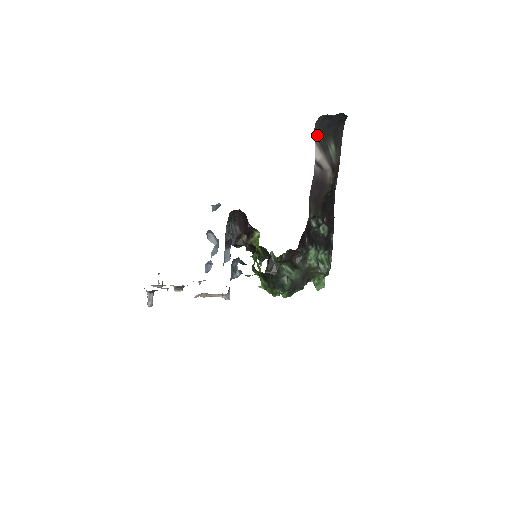
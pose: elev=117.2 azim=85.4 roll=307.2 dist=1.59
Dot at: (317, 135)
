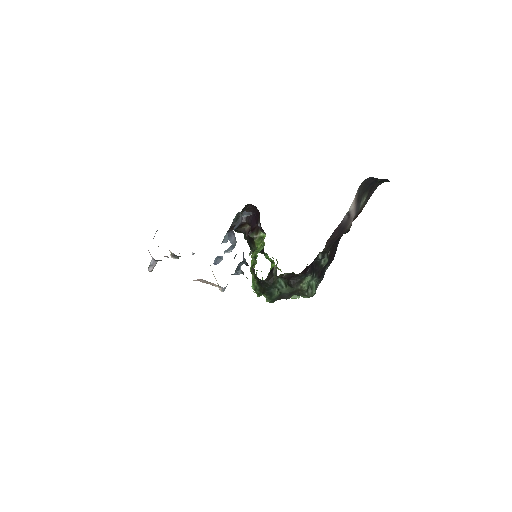
Dot at: (359, 190)
